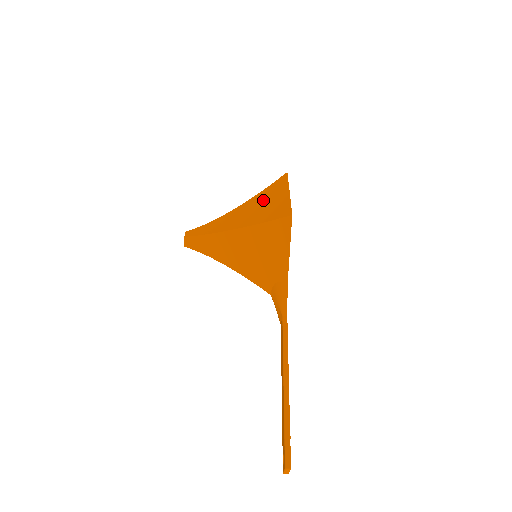
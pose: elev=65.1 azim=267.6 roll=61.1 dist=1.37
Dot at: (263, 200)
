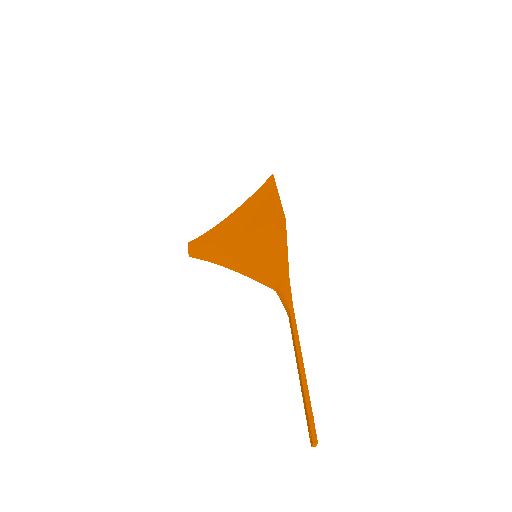
Dot at: (255, 204)
